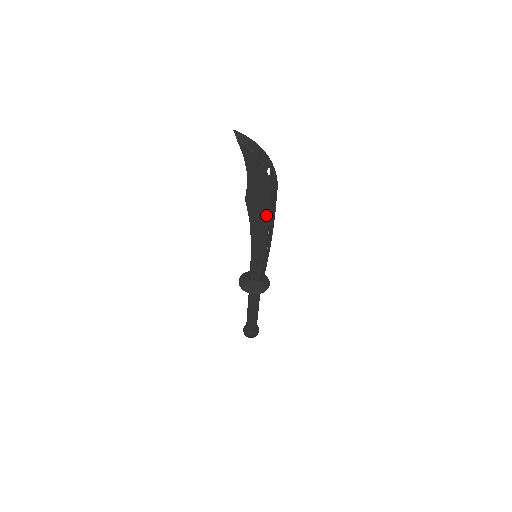
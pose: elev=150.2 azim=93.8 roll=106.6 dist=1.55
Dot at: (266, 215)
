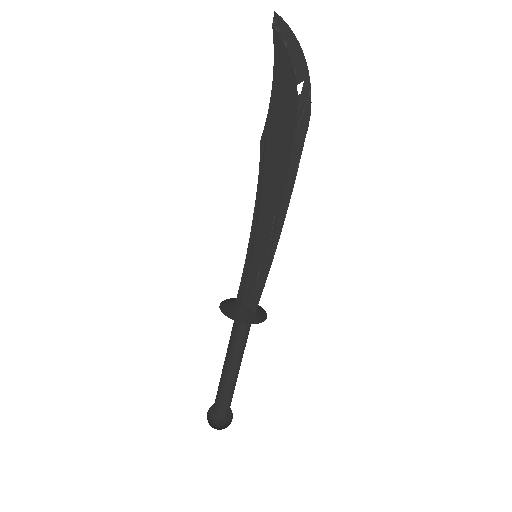
Dot at: (281, 172)
